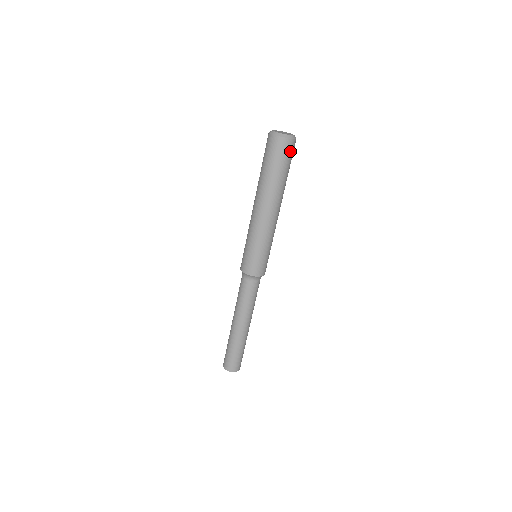
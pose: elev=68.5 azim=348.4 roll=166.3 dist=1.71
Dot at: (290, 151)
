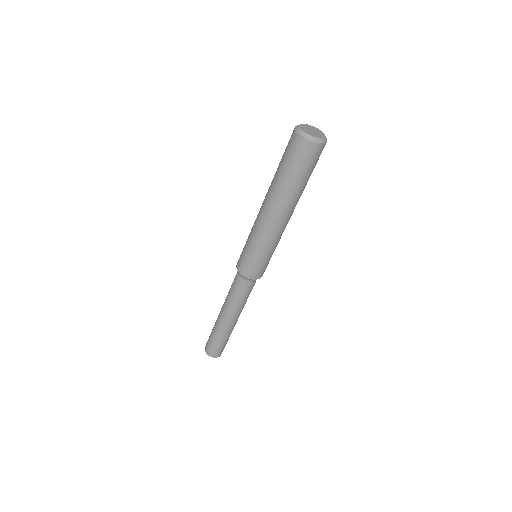
Dot at: (306, 155)
